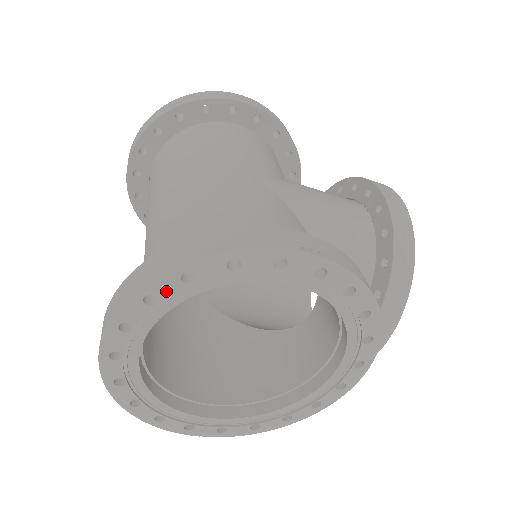
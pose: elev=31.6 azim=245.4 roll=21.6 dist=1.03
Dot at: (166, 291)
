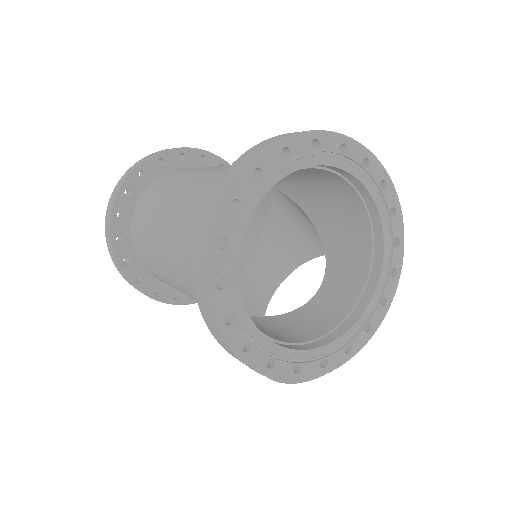
Dot at: (299, 149)
